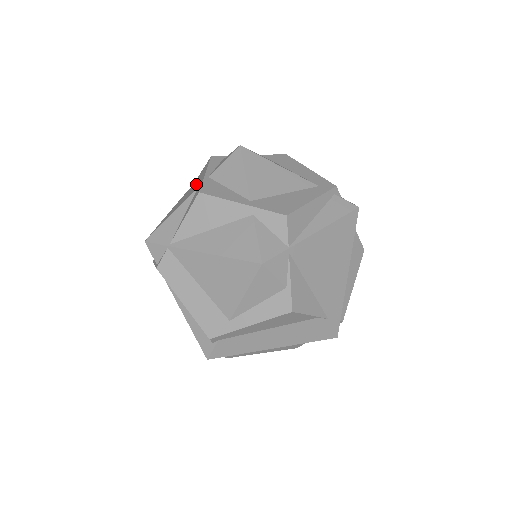
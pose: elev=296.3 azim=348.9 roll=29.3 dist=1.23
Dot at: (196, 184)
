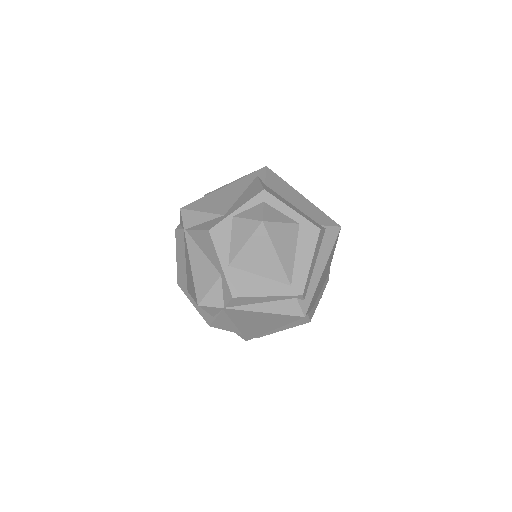
Dot at: (242, 196)
